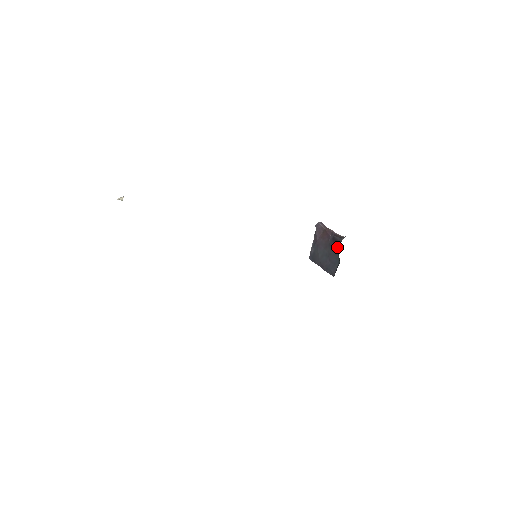
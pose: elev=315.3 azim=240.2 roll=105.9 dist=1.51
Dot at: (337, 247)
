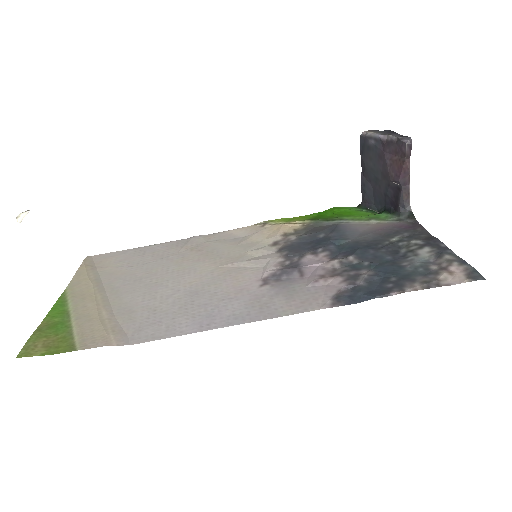
Dot at: (391, 202)
